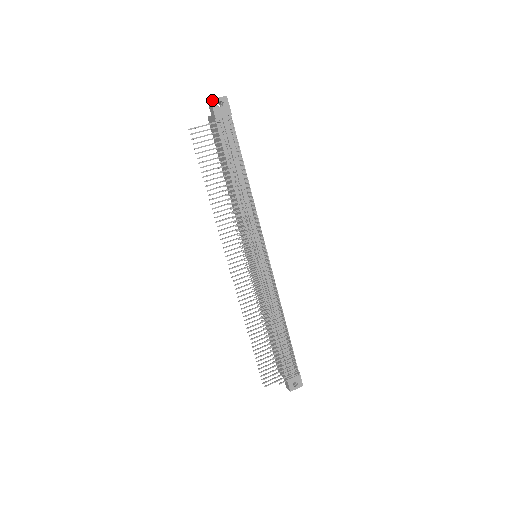
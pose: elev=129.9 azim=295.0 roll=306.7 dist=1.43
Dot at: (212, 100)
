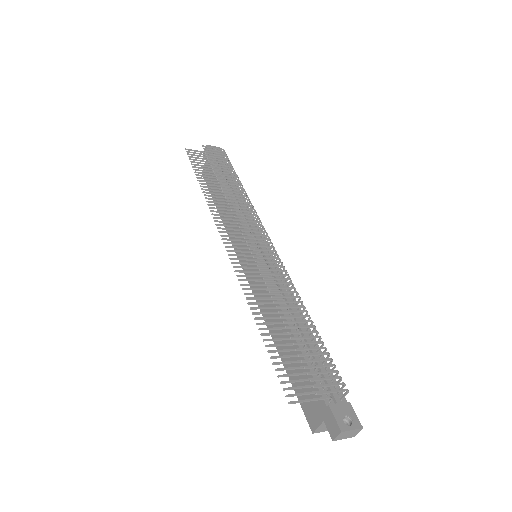
Dot at: (207, 145)
